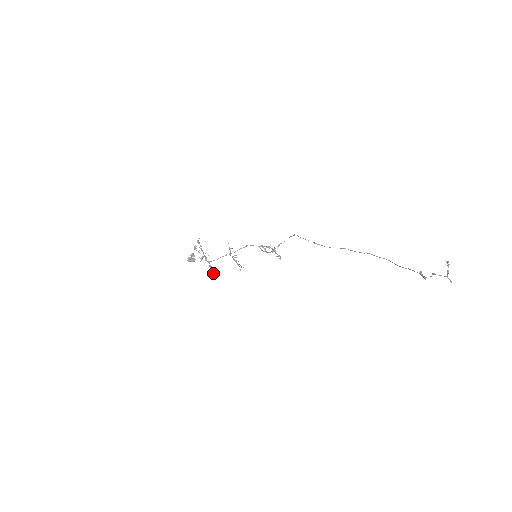
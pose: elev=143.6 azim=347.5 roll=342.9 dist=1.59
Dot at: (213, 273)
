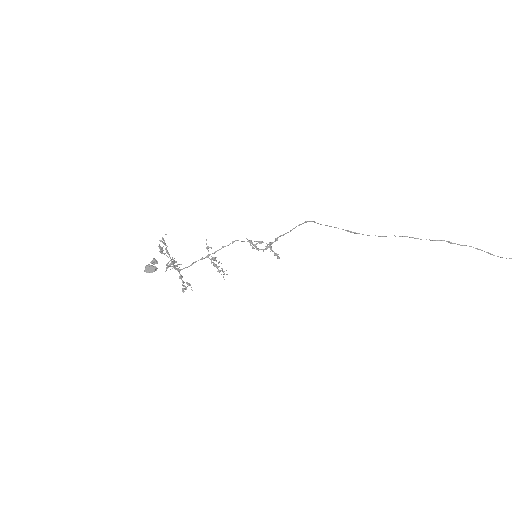
Dot at: (185, 287)
